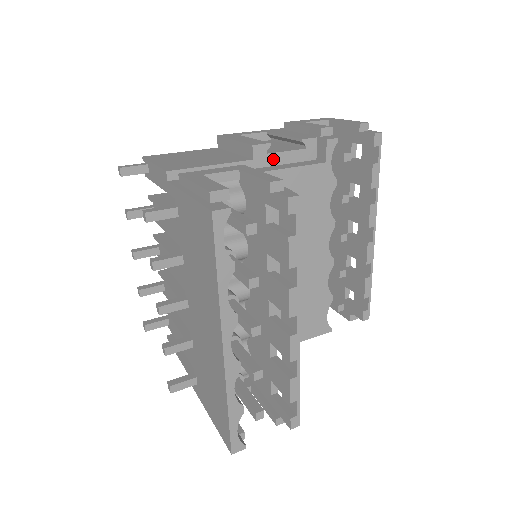
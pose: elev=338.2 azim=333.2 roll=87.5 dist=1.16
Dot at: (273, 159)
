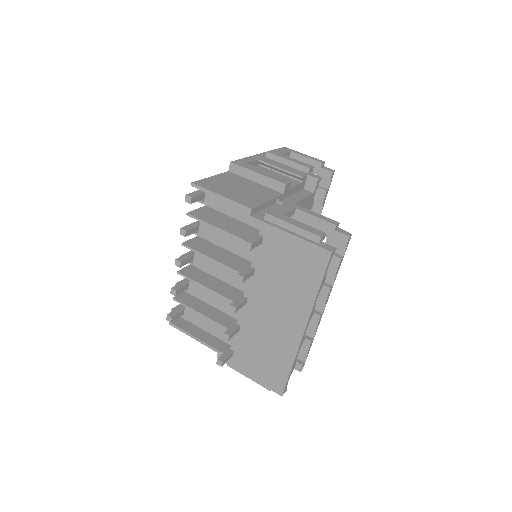
Dot at: (290, 192)
